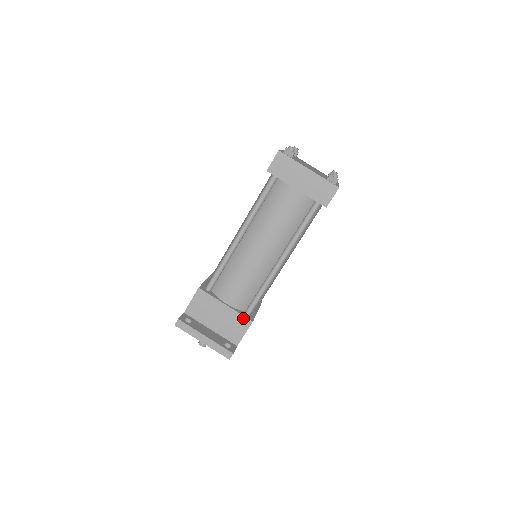
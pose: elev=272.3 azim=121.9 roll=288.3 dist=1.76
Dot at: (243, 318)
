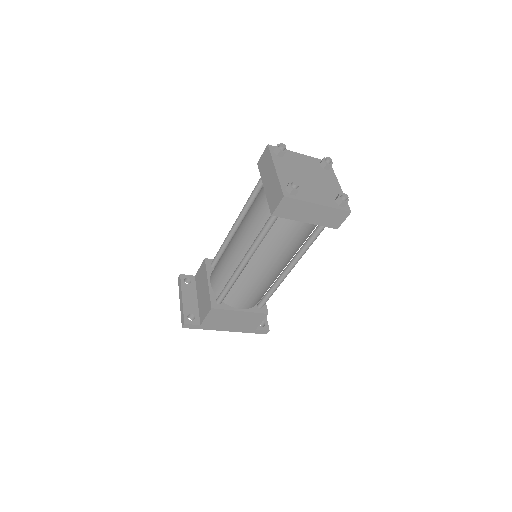
Dot at: (209, 301)
